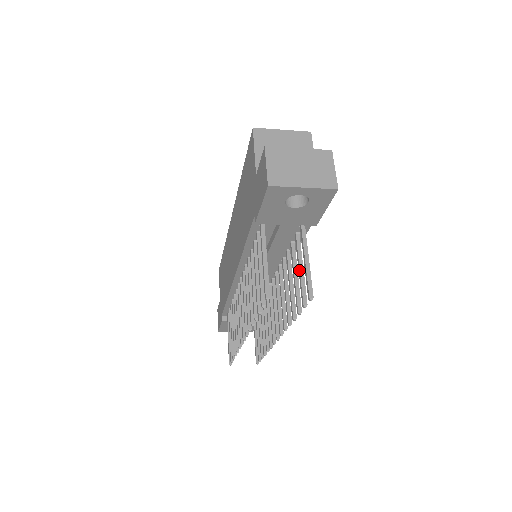
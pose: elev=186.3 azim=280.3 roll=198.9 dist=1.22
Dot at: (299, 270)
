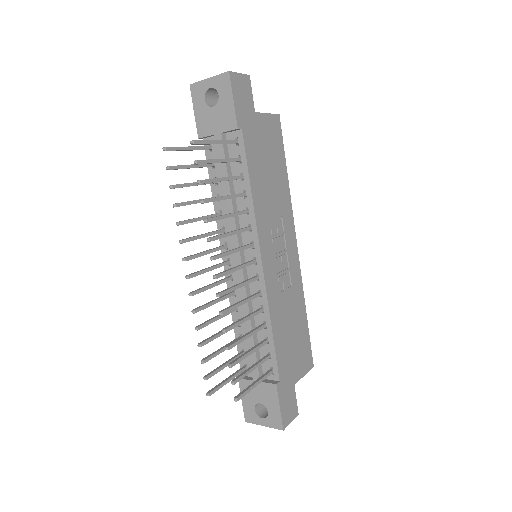
Dot at: (216, 160)
